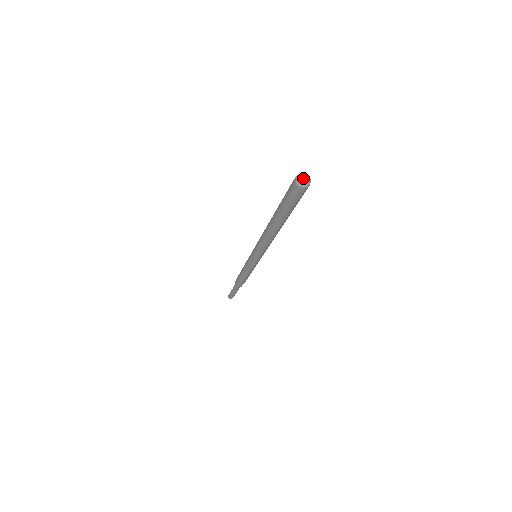
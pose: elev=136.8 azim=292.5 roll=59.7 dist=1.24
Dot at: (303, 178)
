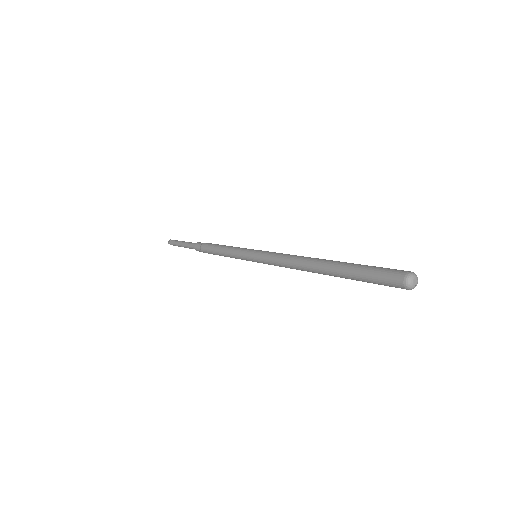
Dot at: (414, 283)
